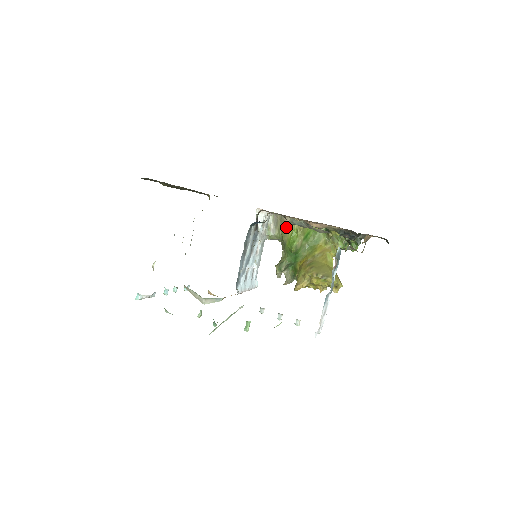
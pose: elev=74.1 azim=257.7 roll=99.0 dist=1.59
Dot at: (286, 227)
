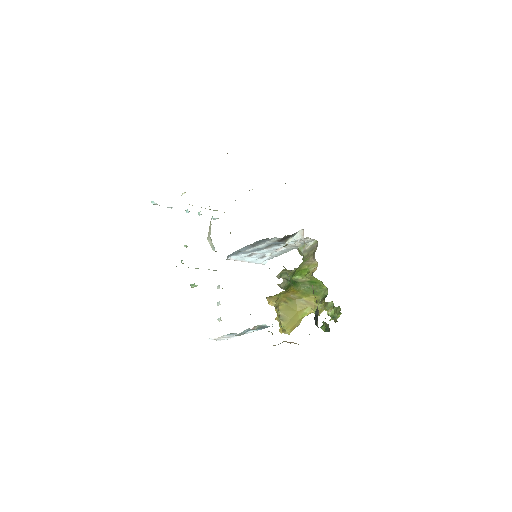
Dot at: (310, 260)
